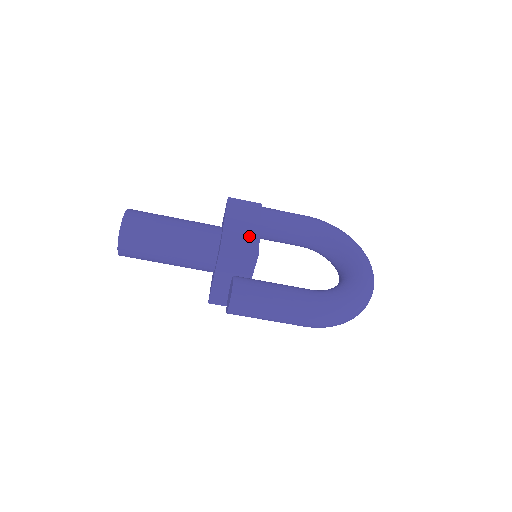
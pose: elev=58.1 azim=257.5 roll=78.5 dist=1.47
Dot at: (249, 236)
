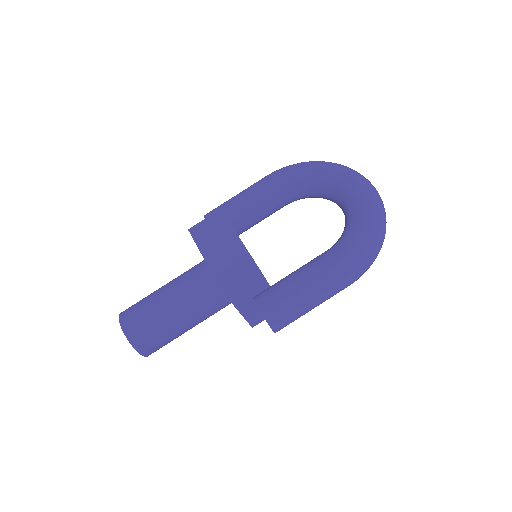
Dot at: (236, 255)
